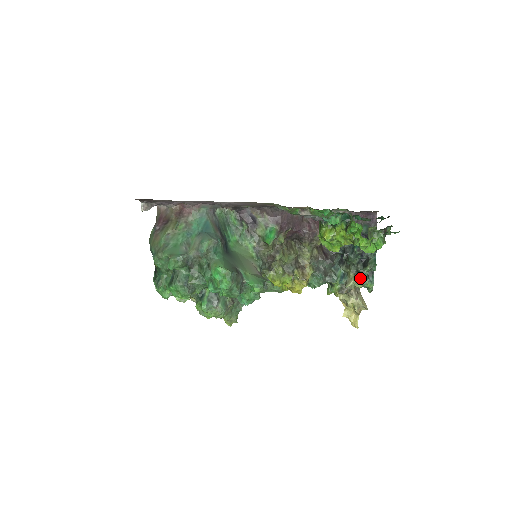
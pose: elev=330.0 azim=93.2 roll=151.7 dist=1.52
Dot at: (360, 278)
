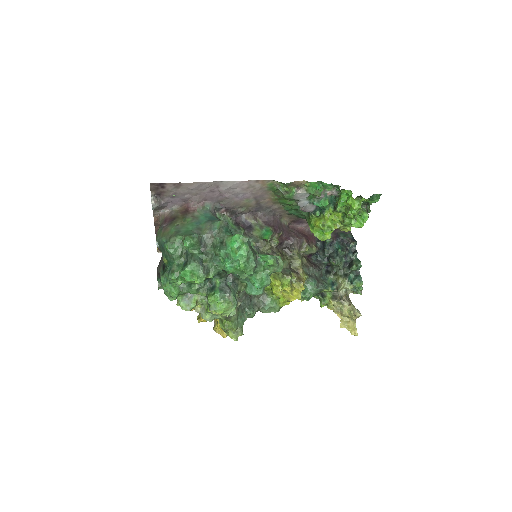
Dot at: (349, 279)
